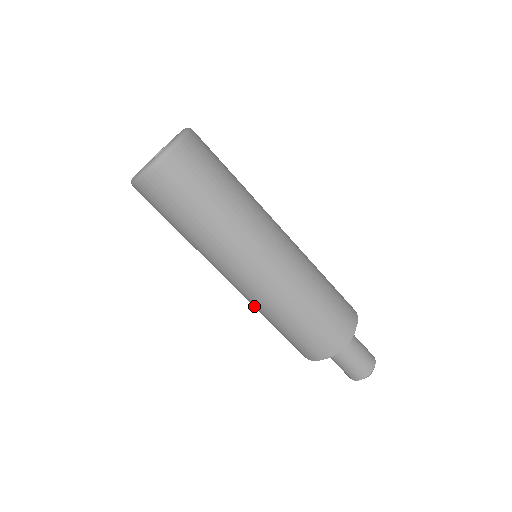
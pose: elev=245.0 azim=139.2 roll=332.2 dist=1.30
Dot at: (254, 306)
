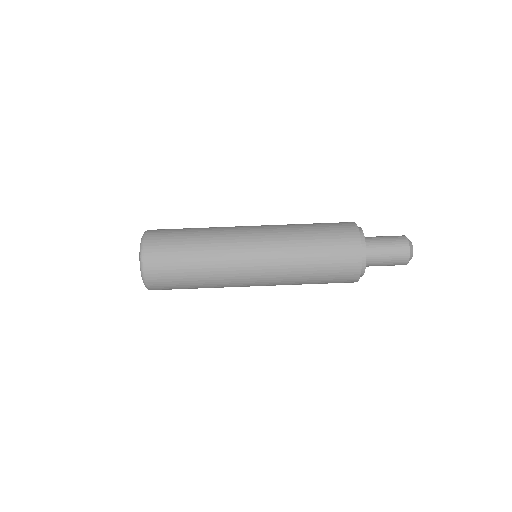
Dot at: occluded
